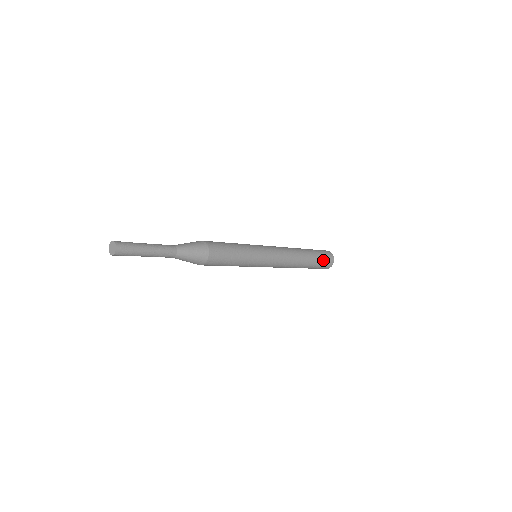
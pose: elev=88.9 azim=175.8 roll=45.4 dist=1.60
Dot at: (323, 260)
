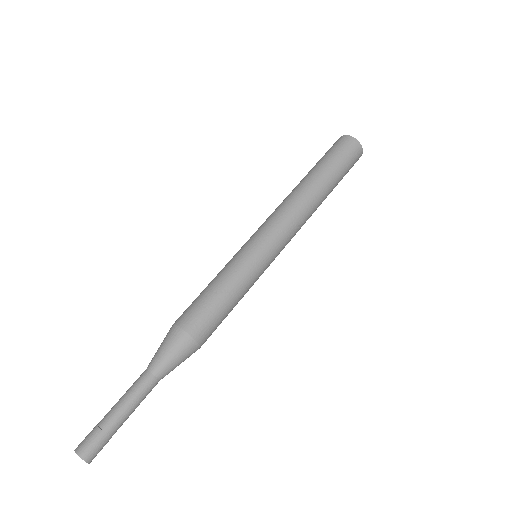
Dot at: (344, 160)
